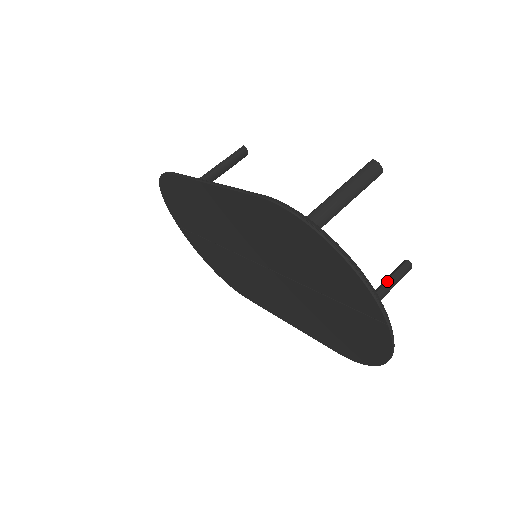
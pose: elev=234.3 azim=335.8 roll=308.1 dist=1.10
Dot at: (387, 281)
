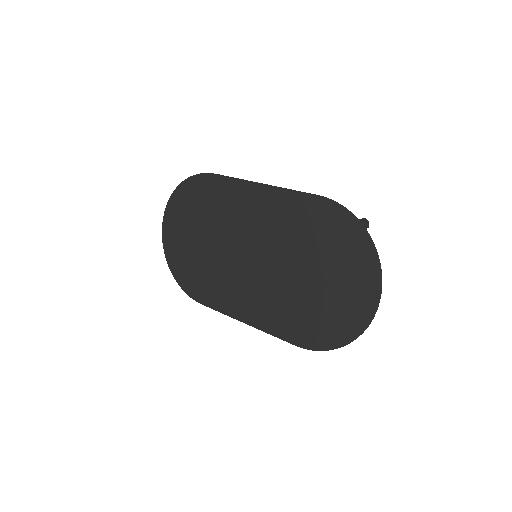
Dot at: occluded
